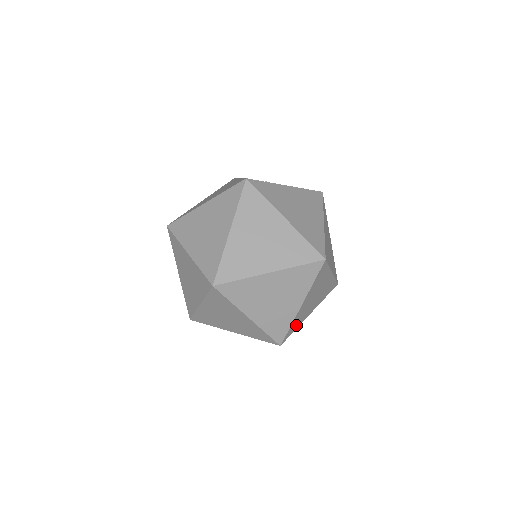
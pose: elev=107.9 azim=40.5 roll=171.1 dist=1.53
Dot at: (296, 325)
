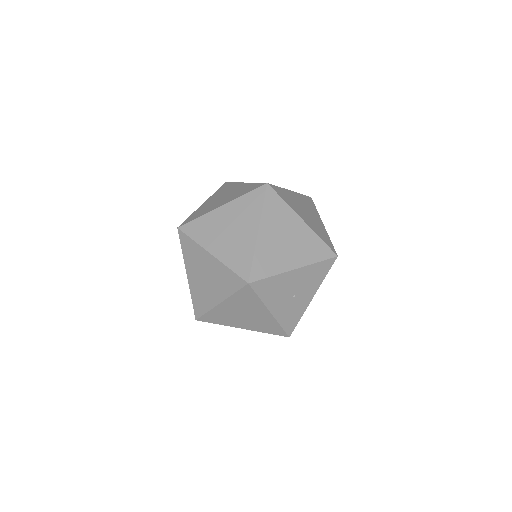
Dot at: occluded
